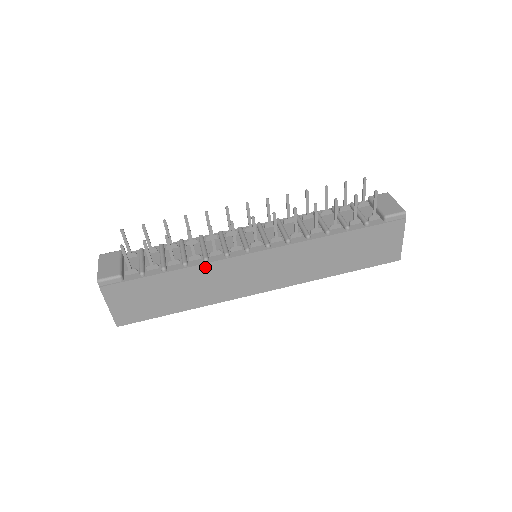
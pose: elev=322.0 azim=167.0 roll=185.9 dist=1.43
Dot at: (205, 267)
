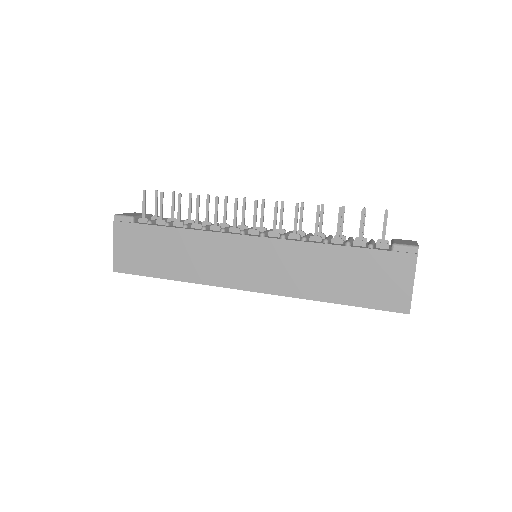
Dot at: (200, 235)
